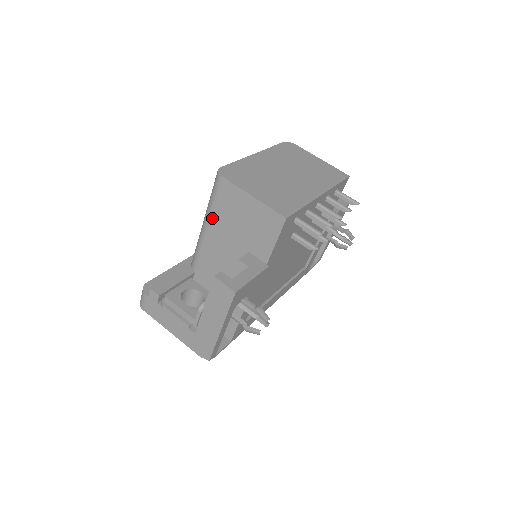
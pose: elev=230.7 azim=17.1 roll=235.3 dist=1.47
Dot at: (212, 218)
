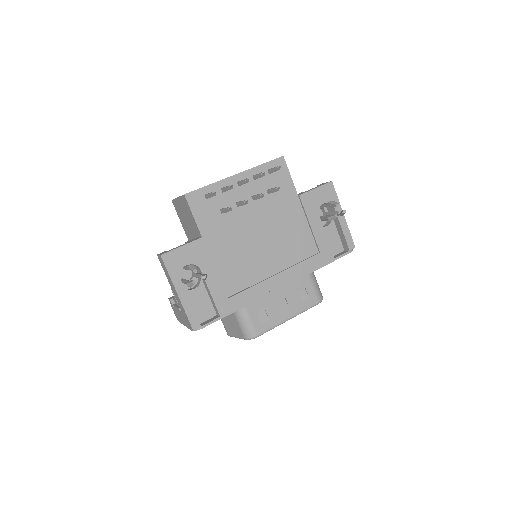
Dot at: (185, 232)
